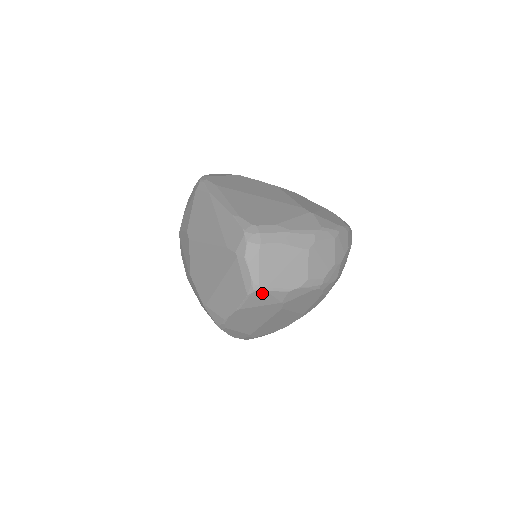
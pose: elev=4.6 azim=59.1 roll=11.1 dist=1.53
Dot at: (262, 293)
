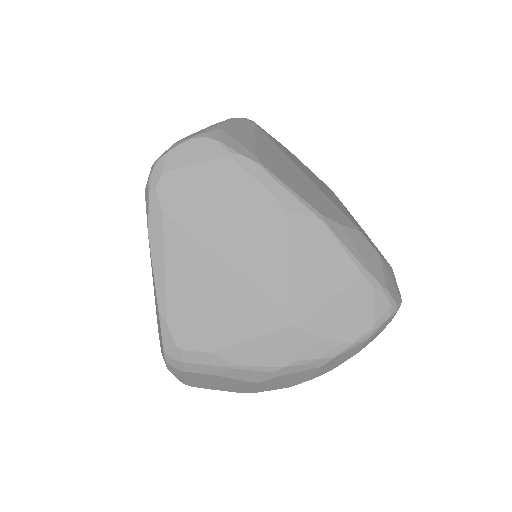
Dot at: occluded
